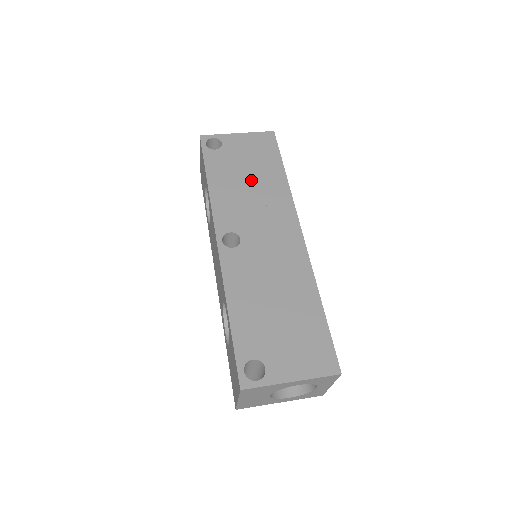
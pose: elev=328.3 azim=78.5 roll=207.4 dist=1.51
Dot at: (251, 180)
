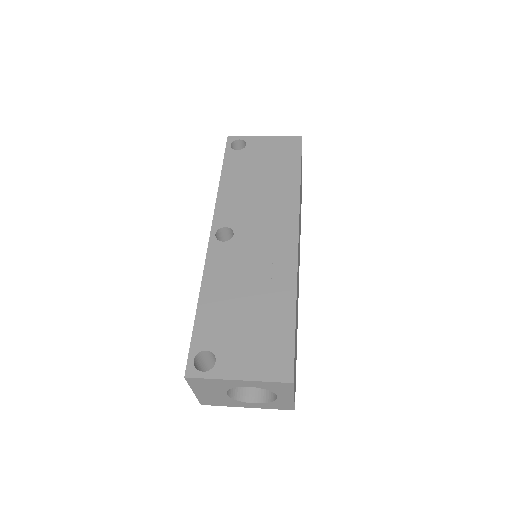
Dot at: (263, 180)
